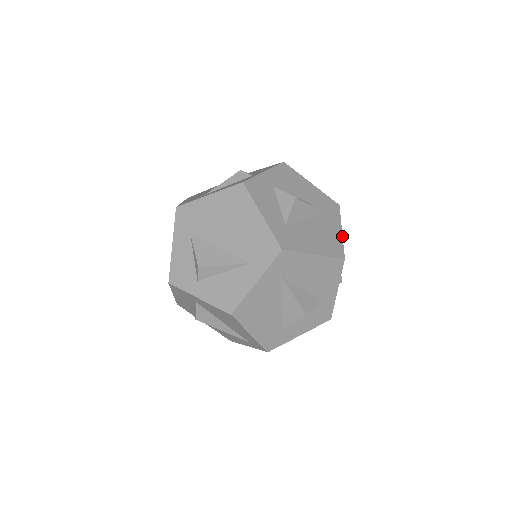
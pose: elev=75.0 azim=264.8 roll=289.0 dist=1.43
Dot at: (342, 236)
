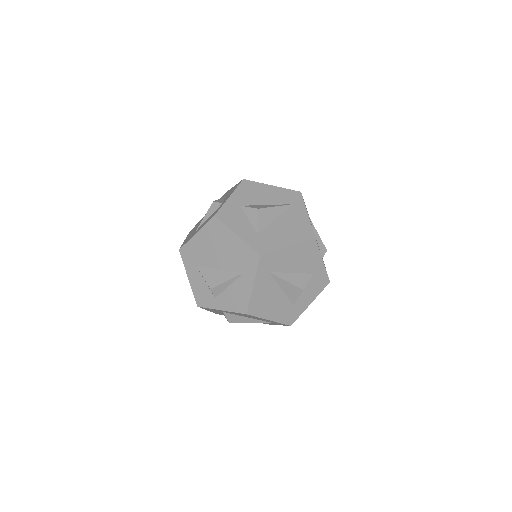
Dot at: (309, 219)
